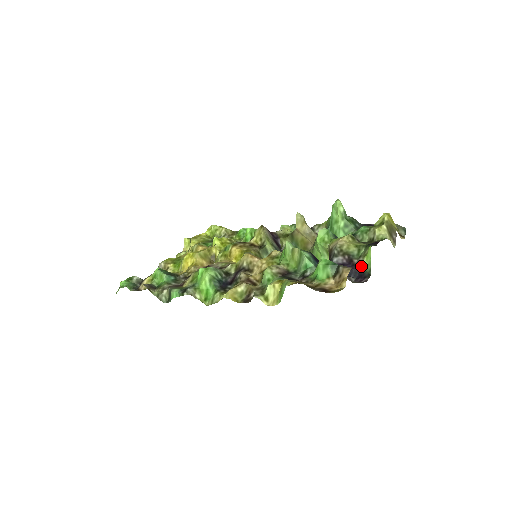
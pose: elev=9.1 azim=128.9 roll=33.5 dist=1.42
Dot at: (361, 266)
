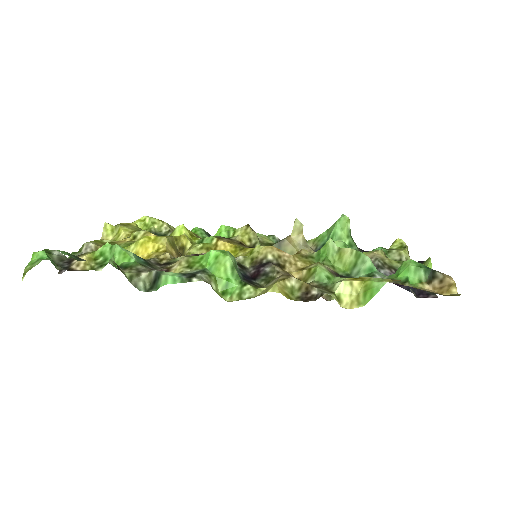
Dot at: occluded
